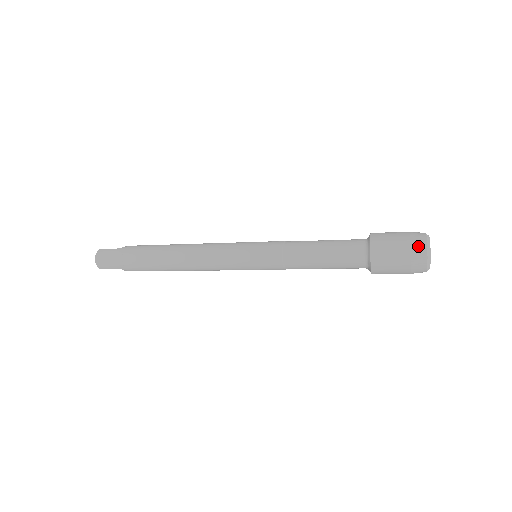
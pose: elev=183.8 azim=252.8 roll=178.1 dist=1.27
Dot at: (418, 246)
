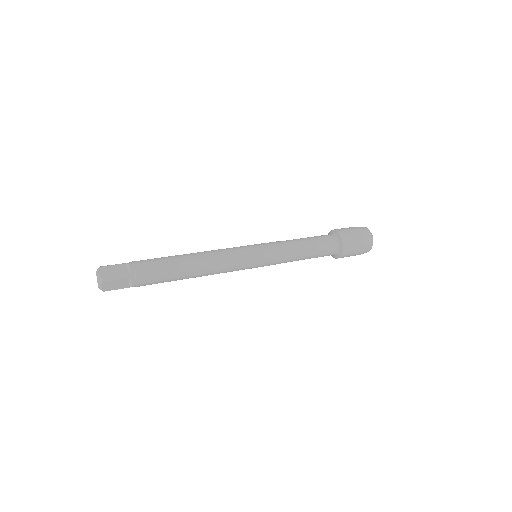
Dot at: (368, 247)
